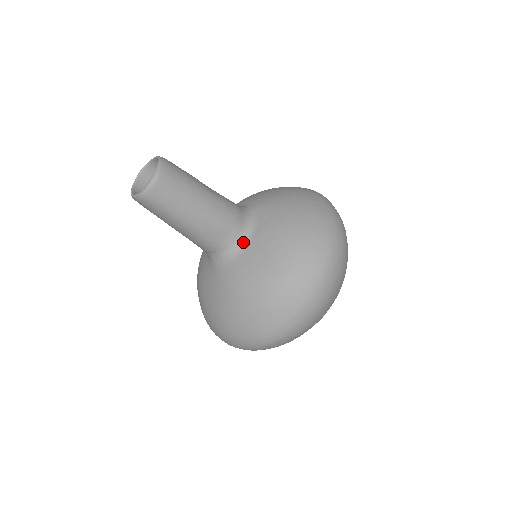
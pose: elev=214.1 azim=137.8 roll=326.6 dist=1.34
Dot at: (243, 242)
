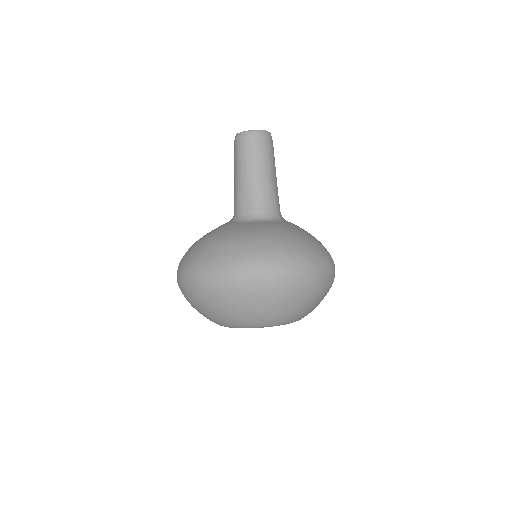
Dot at: (251, 219)
